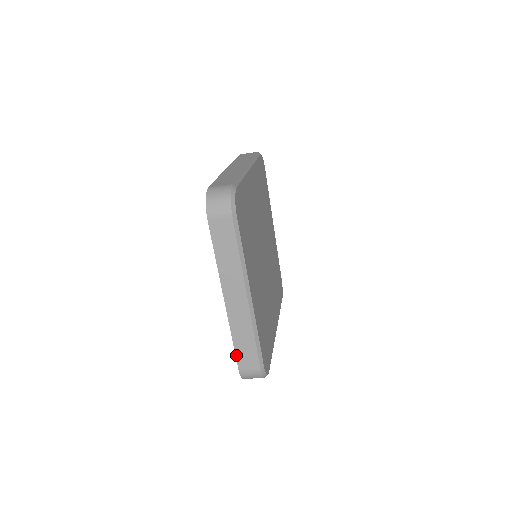
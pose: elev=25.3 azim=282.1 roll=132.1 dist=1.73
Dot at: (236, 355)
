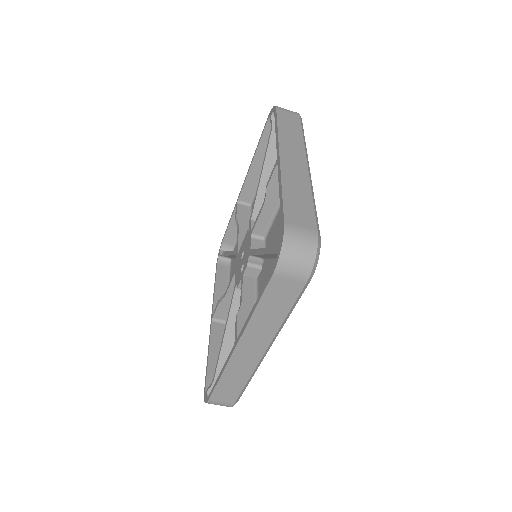
Dot at: (214, 390)
